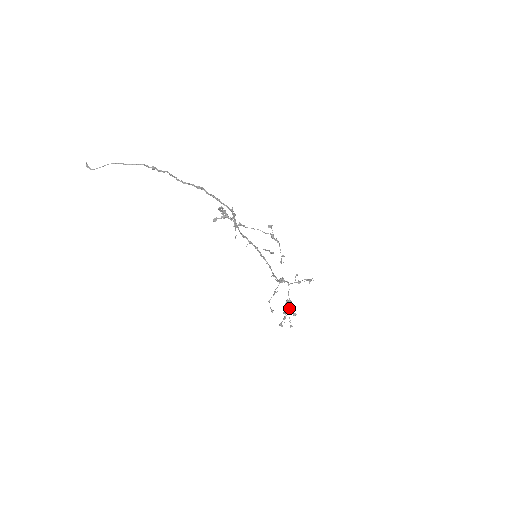
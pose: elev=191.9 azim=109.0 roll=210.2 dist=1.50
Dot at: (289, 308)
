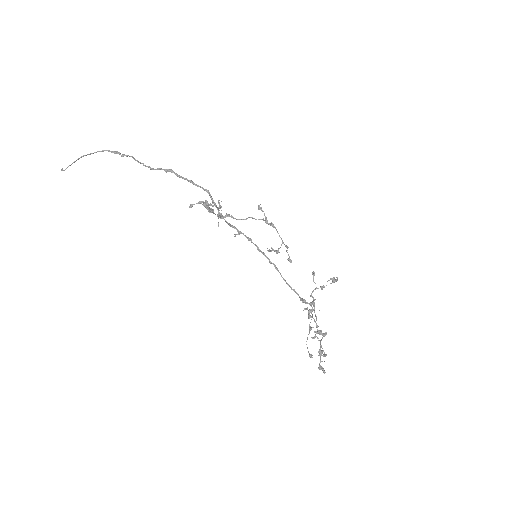
Dot at: (316, 327)
